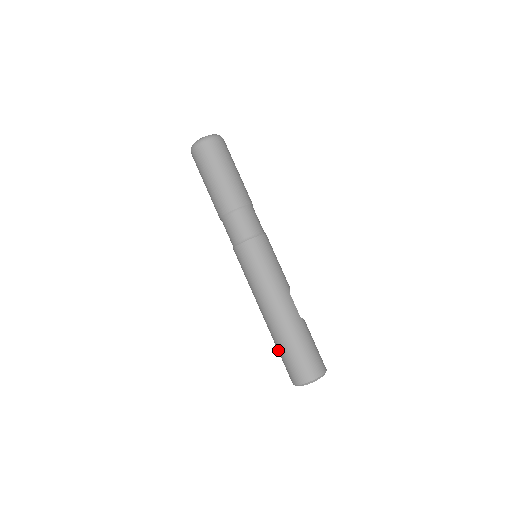
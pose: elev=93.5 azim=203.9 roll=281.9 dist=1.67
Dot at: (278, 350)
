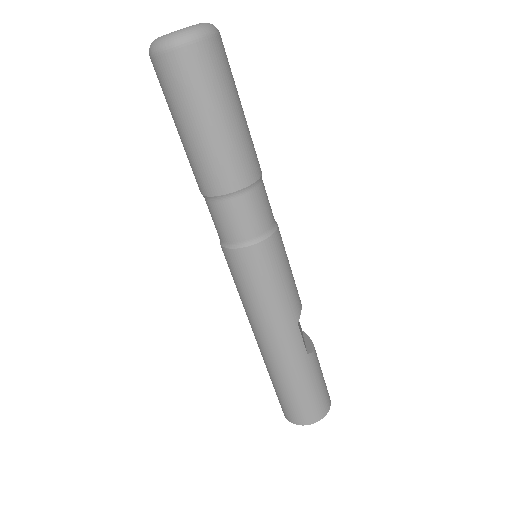
Dot at: occluded
